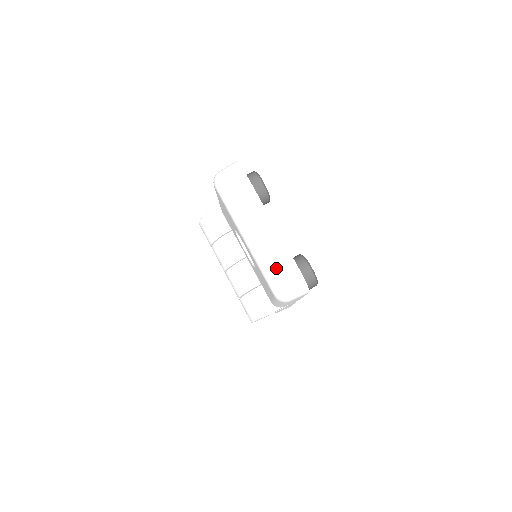
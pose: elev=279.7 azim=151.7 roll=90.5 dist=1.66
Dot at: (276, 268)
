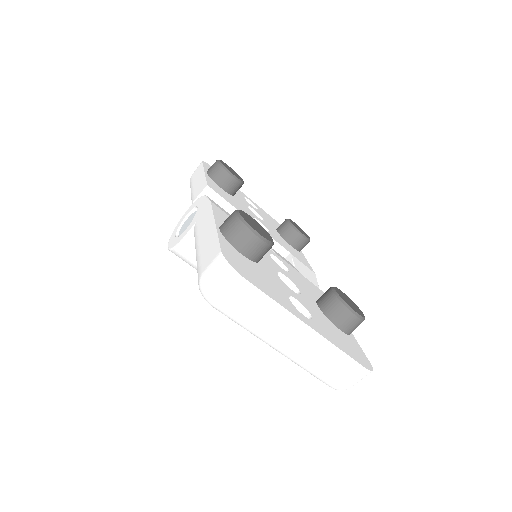
Dot at: (331, 373)
